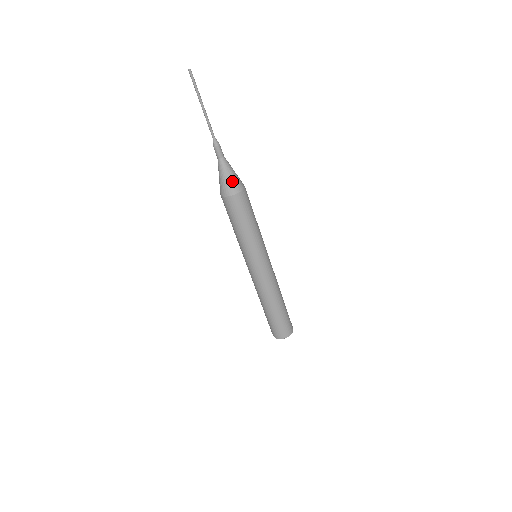
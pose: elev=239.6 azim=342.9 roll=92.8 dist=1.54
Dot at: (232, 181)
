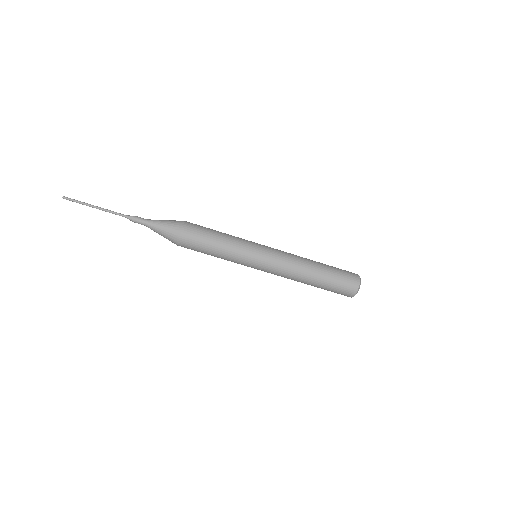
Dot at: (169, 226)
